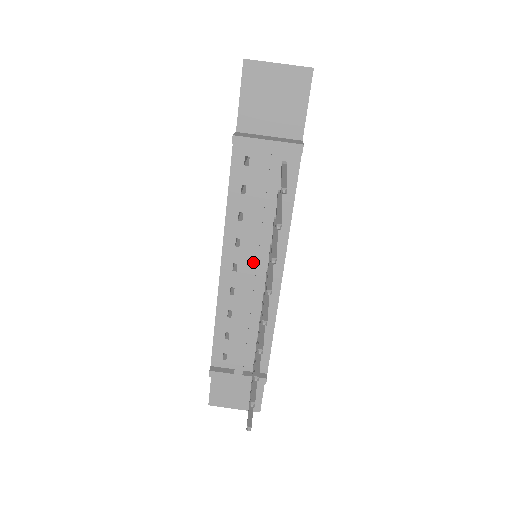
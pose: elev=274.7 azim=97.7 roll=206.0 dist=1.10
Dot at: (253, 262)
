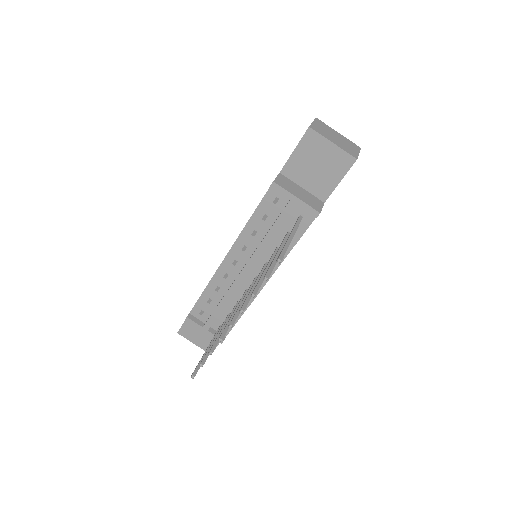
Dot at: (249, 267)
